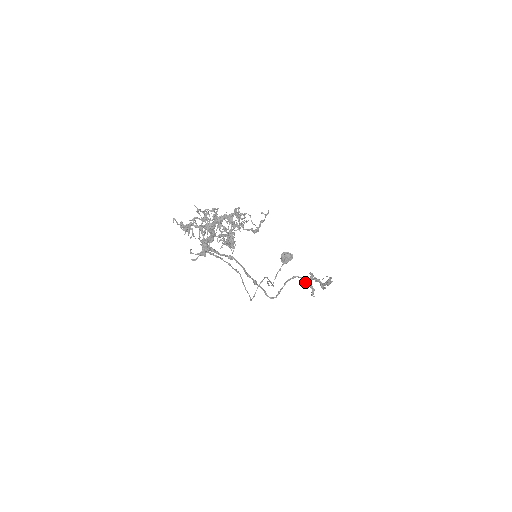
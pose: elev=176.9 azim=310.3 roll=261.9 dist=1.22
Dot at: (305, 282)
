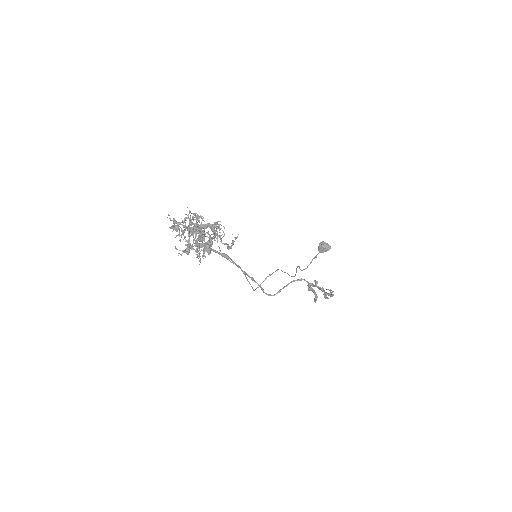
Dot at: (308, 288)
